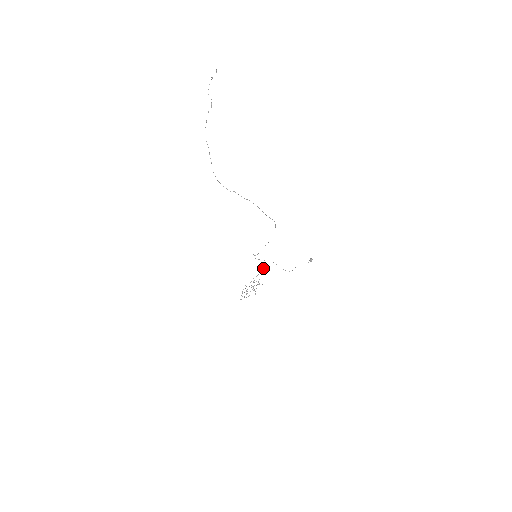
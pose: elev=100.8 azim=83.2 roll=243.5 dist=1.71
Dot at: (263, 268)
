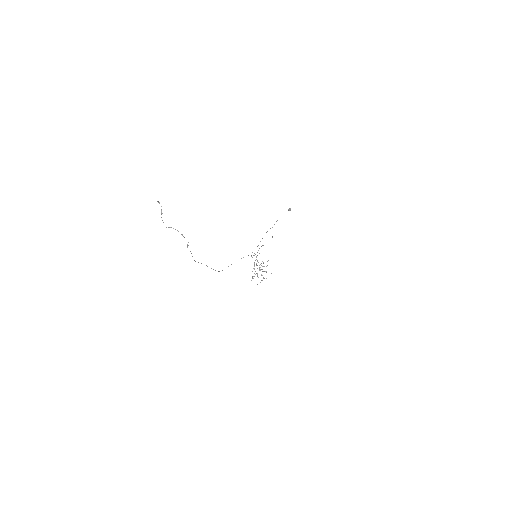
Dot at: occluded
